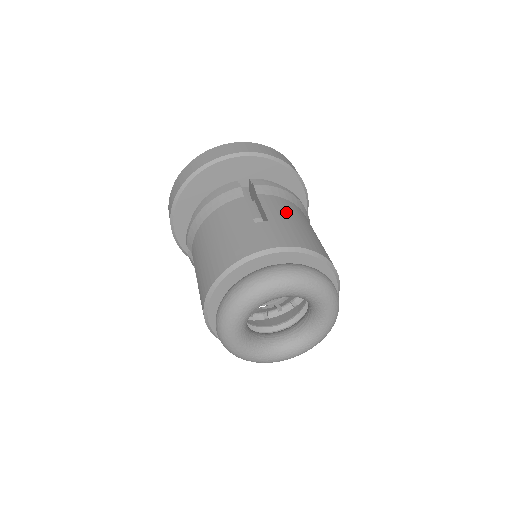
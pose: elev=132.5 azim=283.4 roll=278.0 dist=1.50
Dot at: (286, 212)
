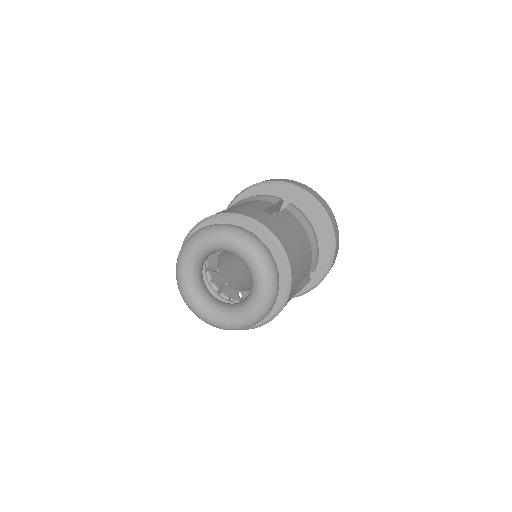
Dot at: (292, 226)
